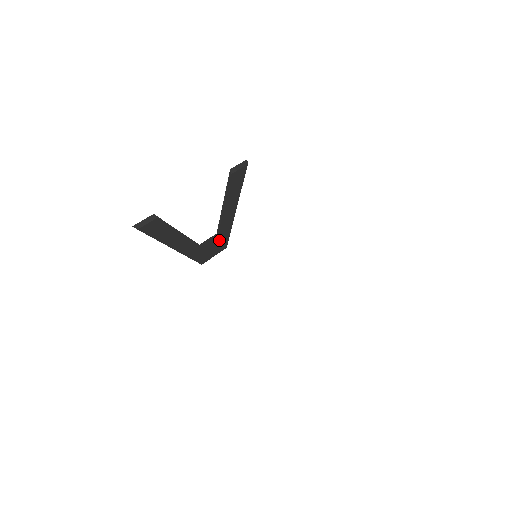
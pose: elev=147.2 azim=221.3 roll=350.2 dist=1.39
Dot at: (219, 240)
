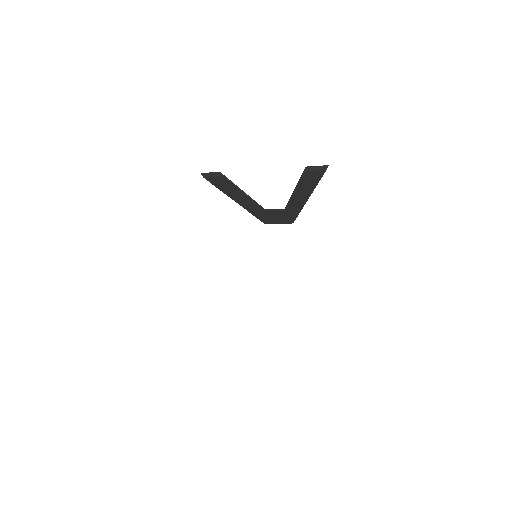
Dot at: (285, 215)
